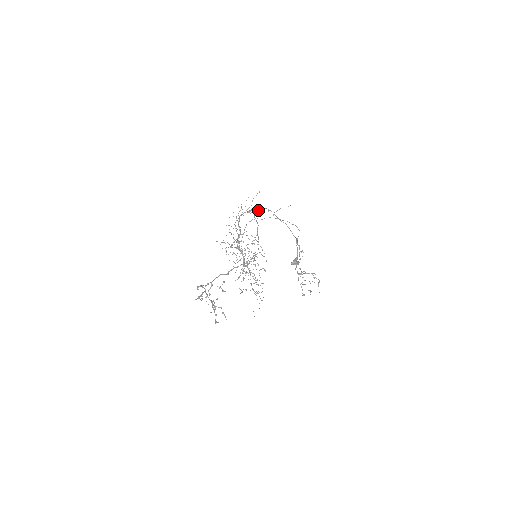
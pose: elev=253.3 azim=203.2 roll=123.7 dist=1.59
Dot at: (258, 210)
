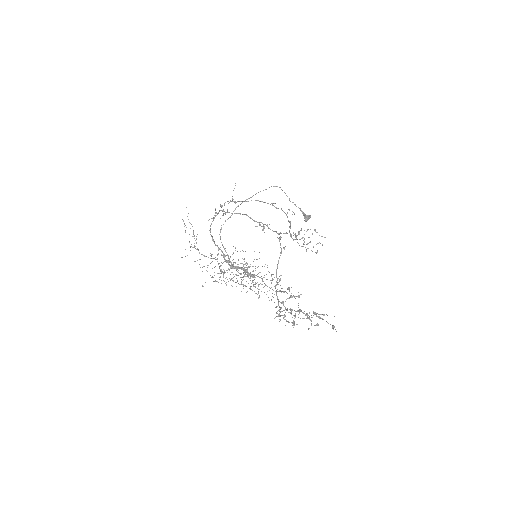
Dot at: occluded
